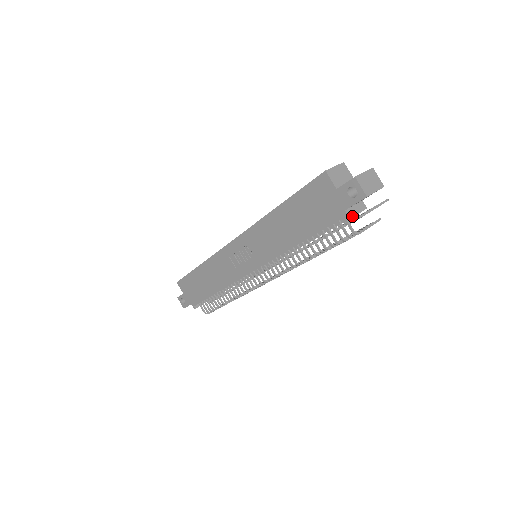
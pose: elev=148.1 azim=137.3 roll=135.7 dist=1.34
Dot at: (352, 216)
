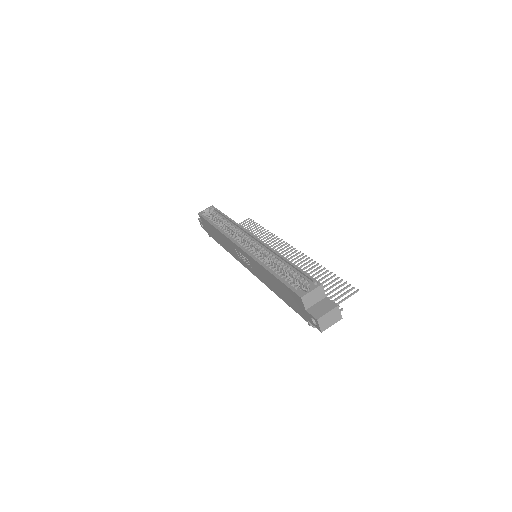
Dot at: occluded
